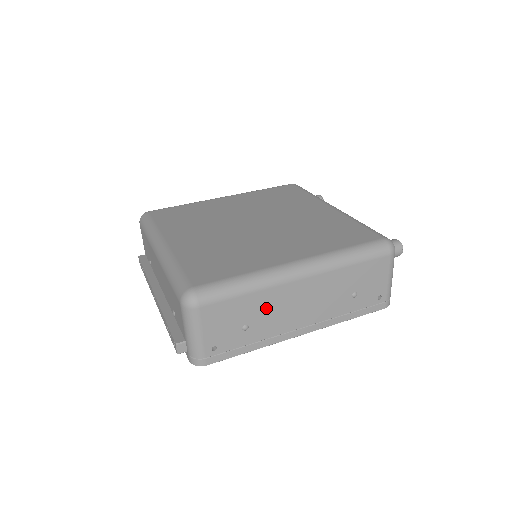
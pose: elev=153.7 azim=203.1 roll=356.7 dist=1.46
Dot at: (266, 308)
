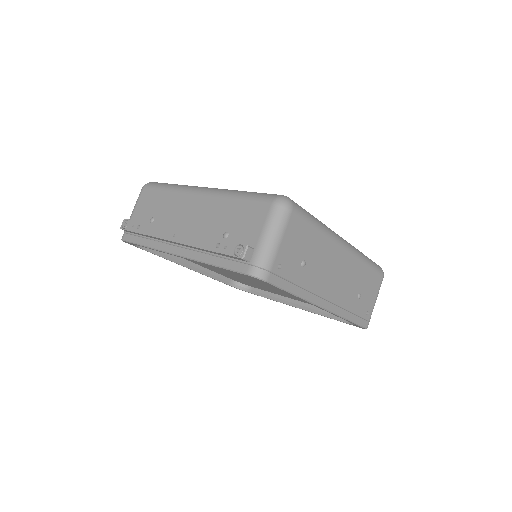
Dot at: (320, 256)
